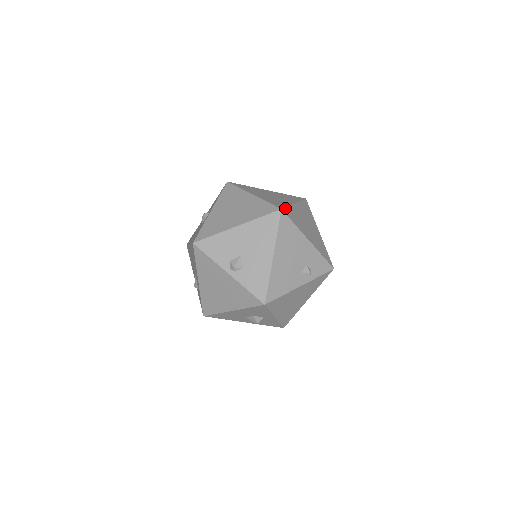
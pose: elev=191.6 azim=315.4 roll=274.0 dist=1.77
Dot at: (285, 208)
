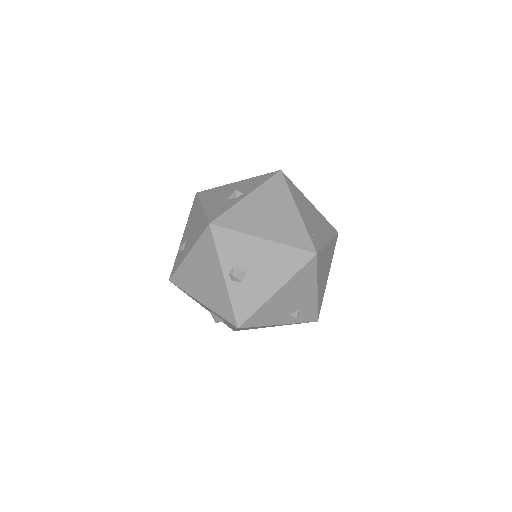
Dot at: (320, 251)
